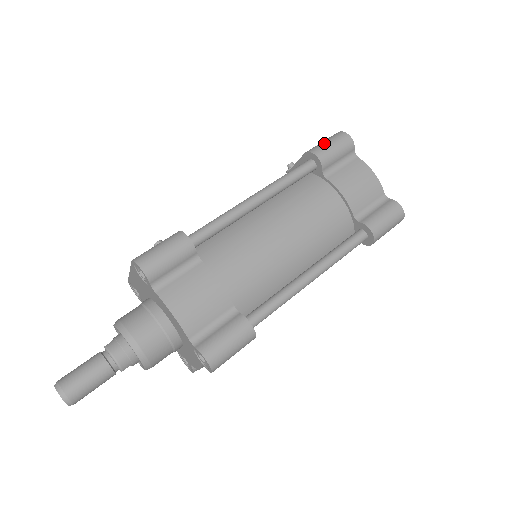
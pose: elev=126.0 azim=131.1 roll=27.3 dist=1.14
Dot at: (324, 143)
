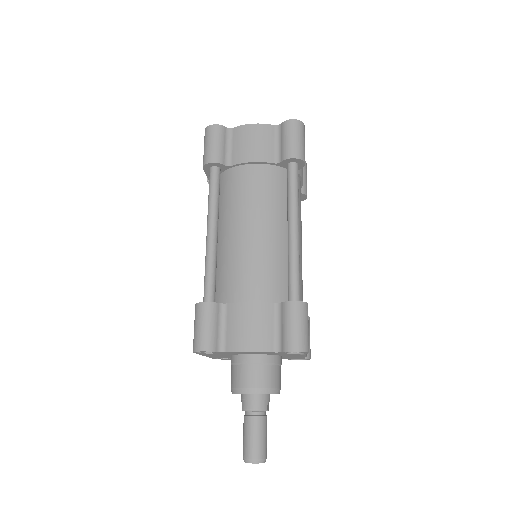
Dot at: (205, 149)
